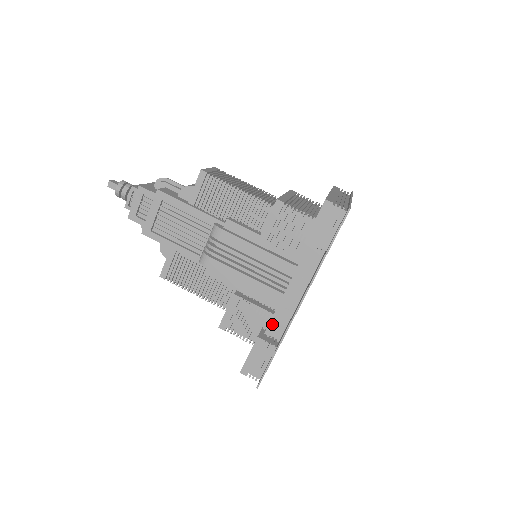
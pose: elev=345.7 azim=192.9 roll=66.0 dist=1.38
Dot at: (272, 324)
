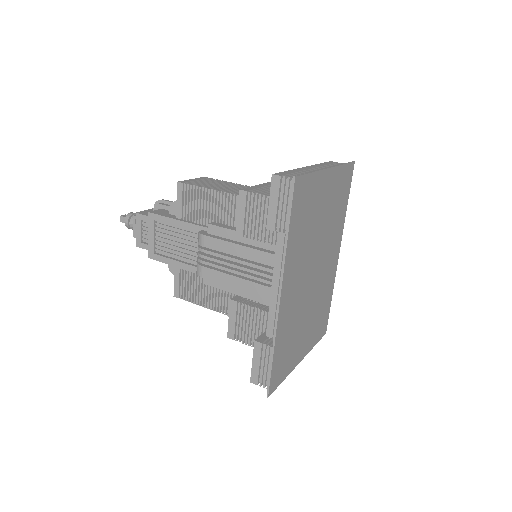
Dot at: (270, 324)
